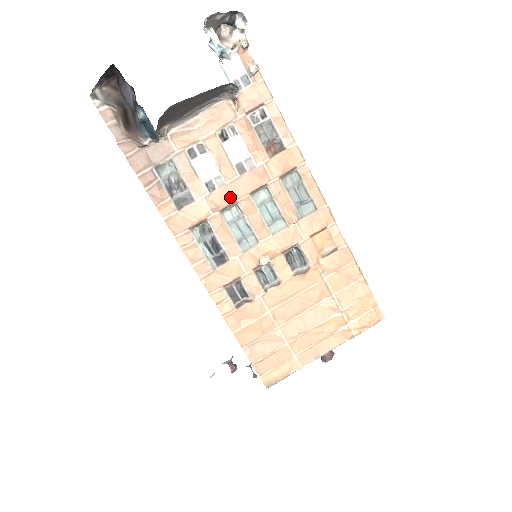
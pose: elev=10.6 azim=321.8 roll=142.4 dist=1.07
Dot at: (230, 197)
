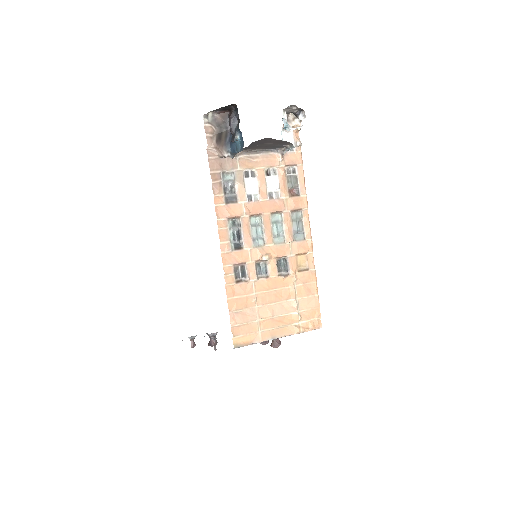
Dot at: (259, 210)
